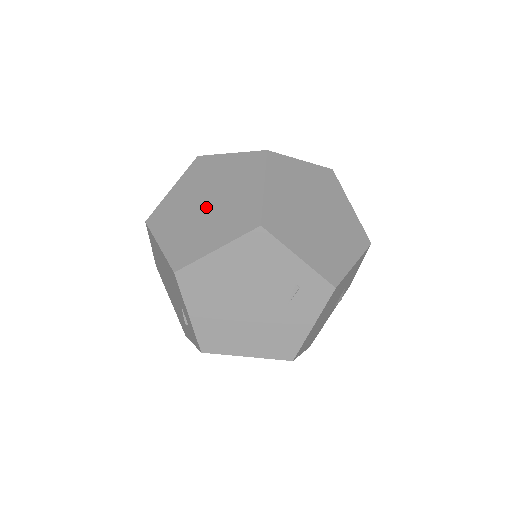
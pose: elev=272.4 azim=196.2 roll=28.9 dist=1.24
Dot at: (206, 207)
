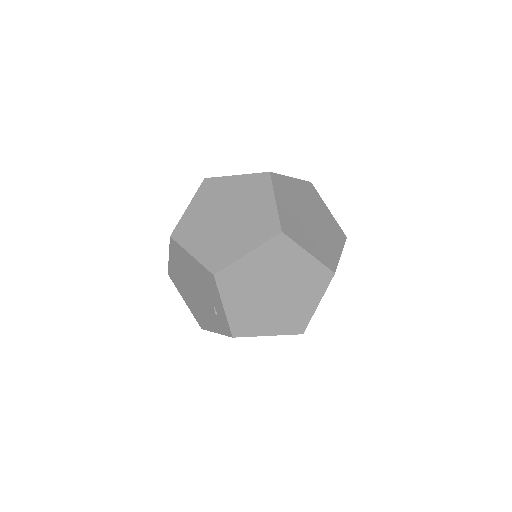
Dot at: (278, 295)
